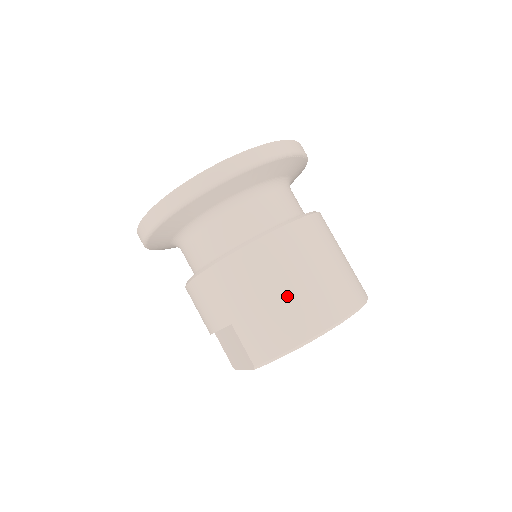
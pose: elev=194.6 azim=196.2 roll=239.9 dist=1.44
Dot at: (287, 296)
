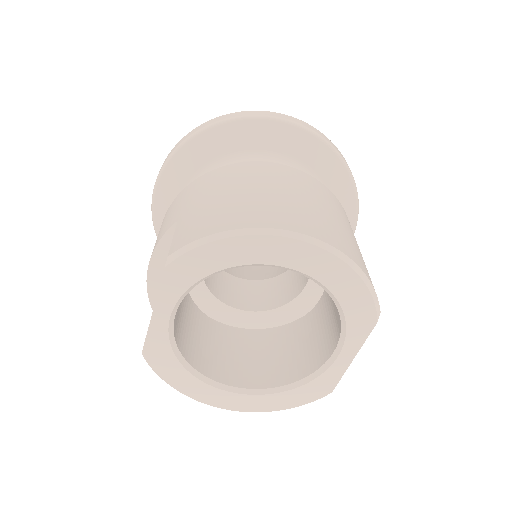
Dot at: (262, 195)
